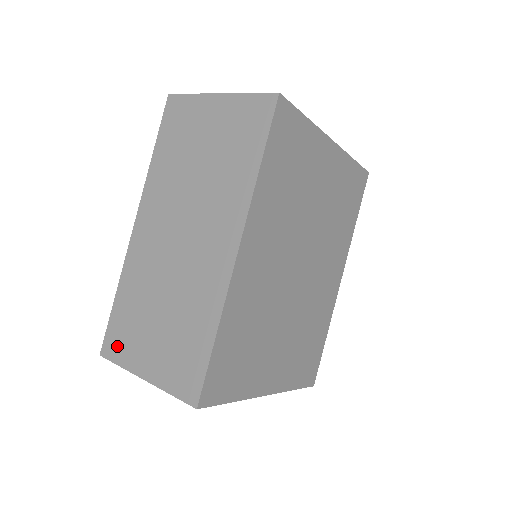
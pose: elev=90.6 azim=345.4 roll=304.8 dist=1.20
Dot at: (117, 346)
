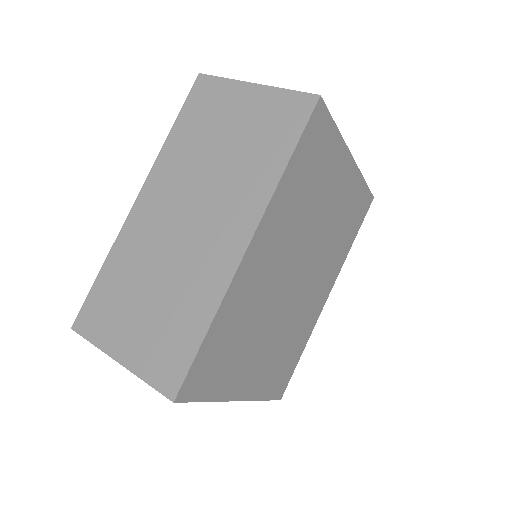
Dot at: (93, 322)
